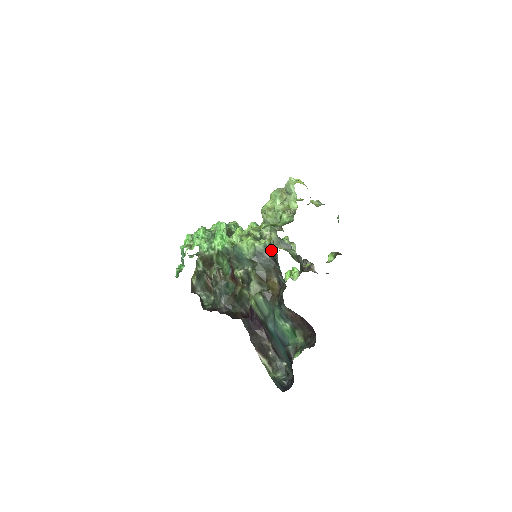
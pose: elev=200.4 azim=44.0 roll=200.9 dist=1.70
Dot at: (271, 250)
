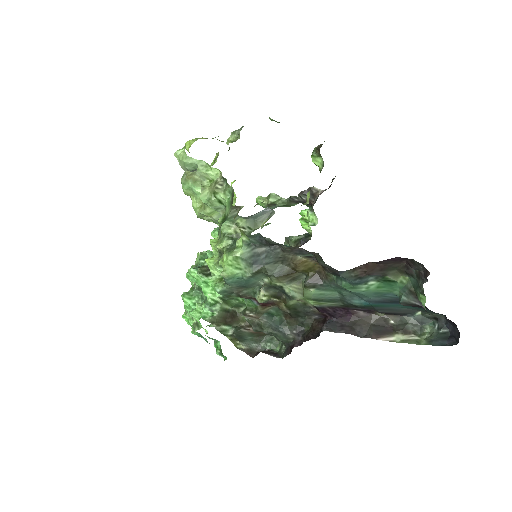
Dot at: (257, 241)
